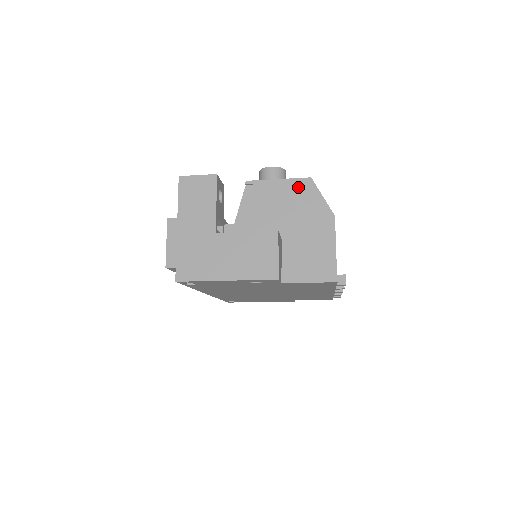
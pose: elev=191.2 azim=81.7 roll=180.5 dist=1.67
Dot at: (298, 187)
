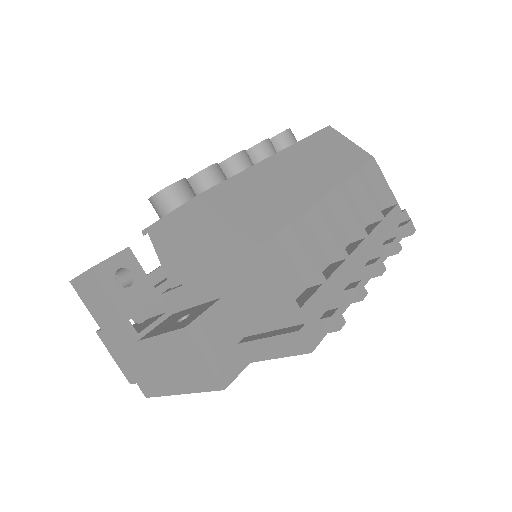
Dot at: (193, 217)
